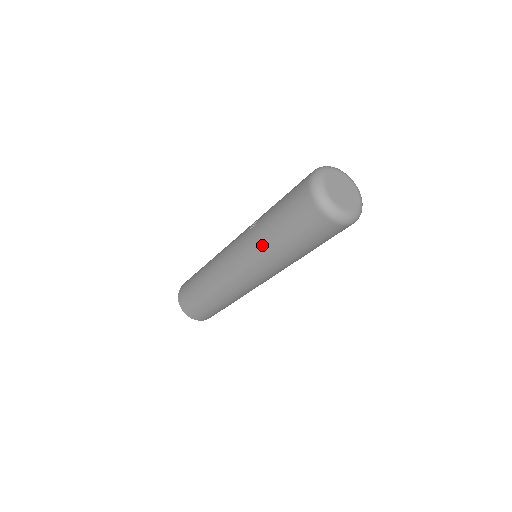
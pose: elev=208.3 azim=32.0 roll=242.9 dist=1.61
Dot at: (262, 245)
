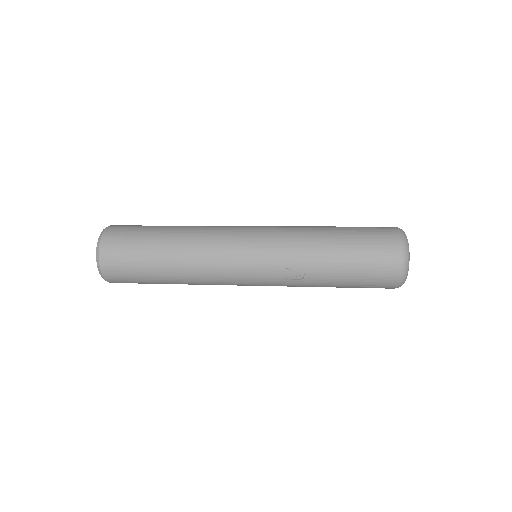
Dot at: occluded
